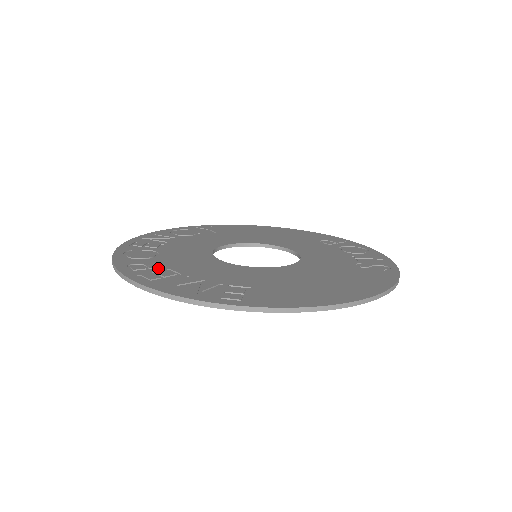
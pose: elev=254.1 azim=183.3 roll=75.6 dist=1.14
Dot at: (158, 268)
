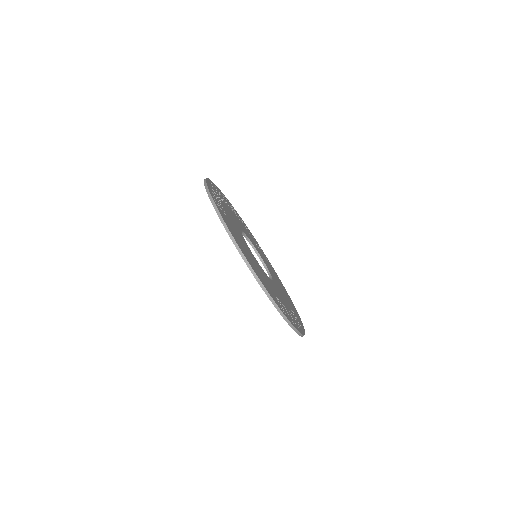
Dot at: (221, 197)
